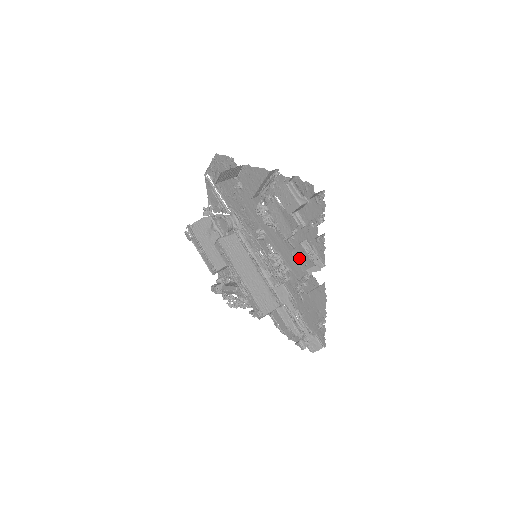
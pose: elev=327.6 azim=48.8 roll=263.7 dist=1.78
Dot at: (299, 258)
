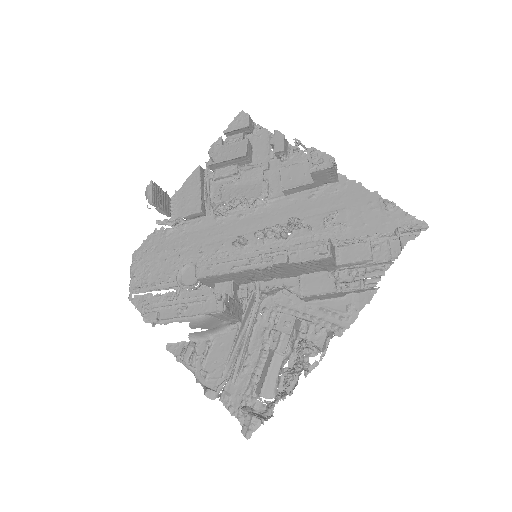
Dot at: (293, 180)
